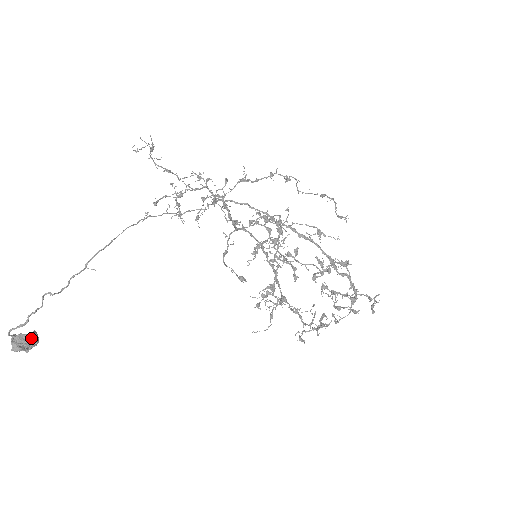
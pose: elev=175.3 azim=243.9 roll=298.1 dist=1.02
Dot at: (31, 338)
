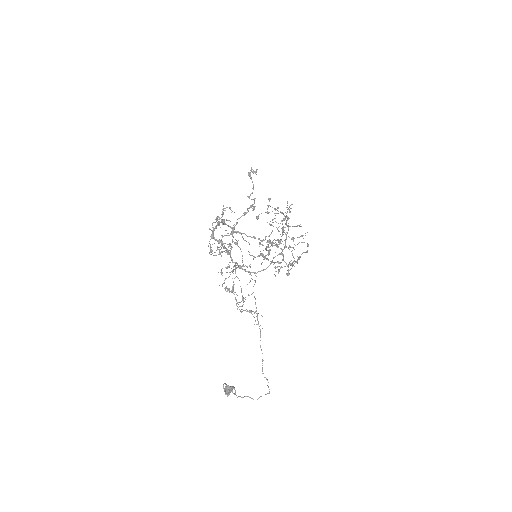
Dot at: (234, 388)
